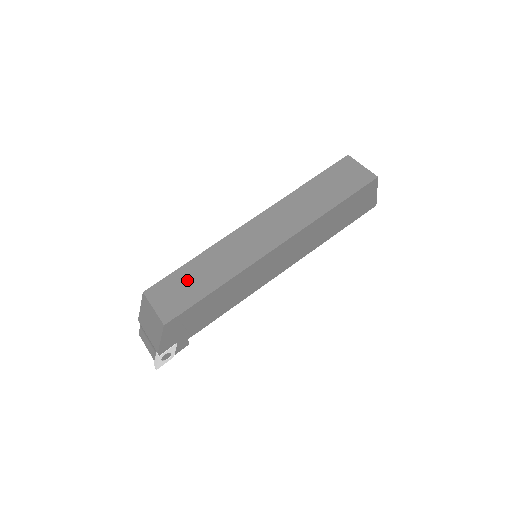
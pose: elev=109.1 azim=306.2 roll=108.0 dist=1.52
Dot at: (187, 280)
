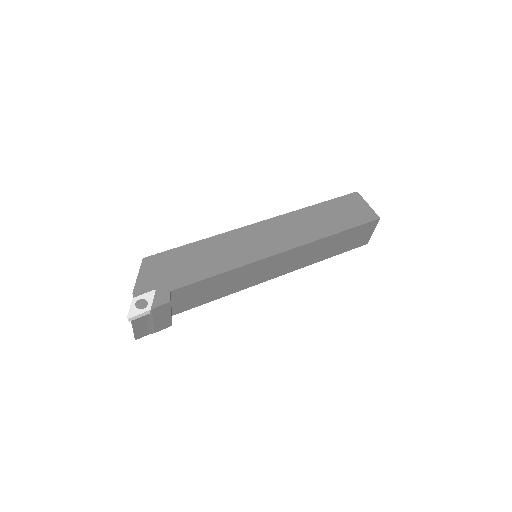
Dot at: occluded
